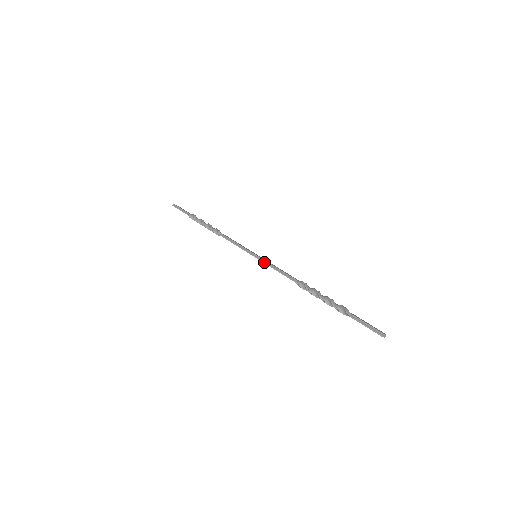
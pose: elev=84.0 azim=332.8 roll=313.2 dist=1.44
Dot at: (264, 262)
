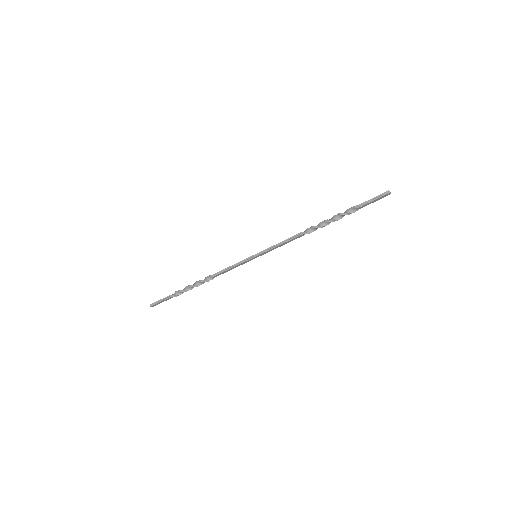
Dot at: (267, 250)
